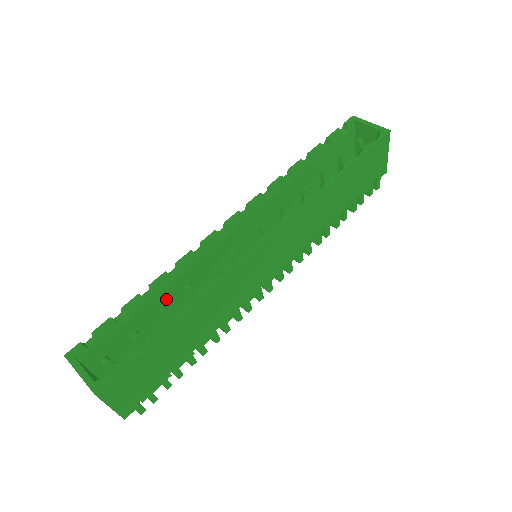
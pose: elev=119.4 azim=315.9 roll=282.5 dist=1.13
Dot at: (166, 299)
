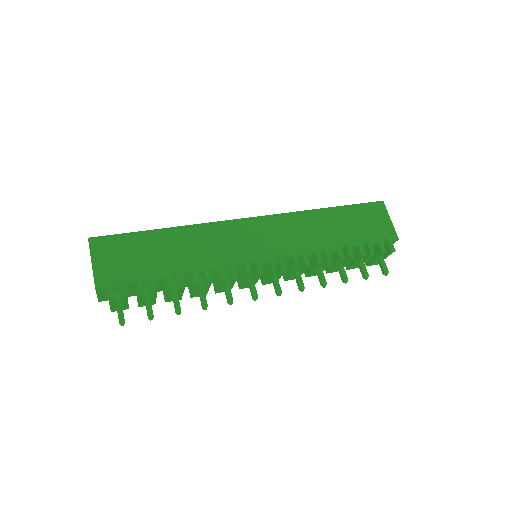
Dot at: occluded
